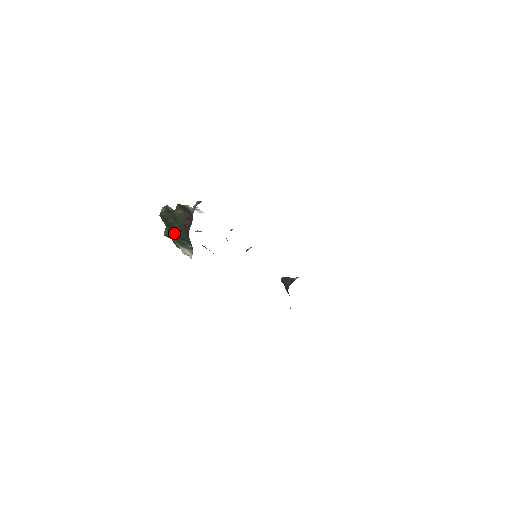
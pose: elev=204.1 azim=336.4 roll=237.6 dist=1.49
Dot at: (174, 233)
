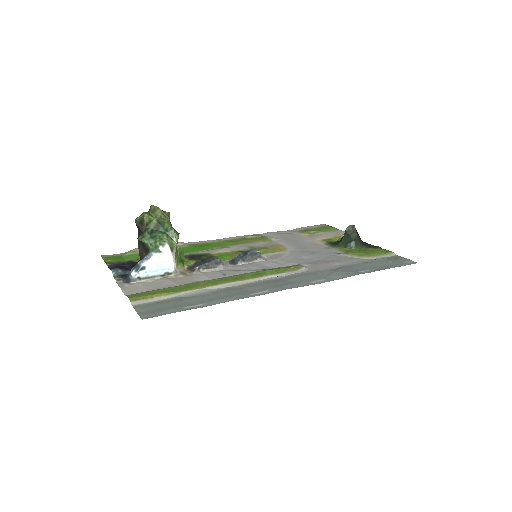
Dot at: occluded
